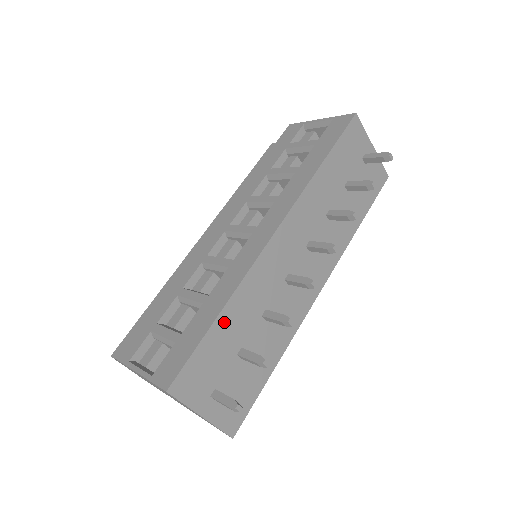
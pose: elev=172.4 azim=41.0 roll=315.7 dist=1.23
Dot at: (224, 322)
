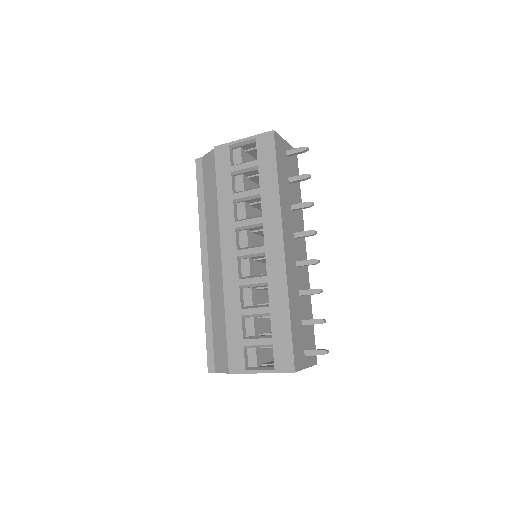
Dot at: (292, 316)
